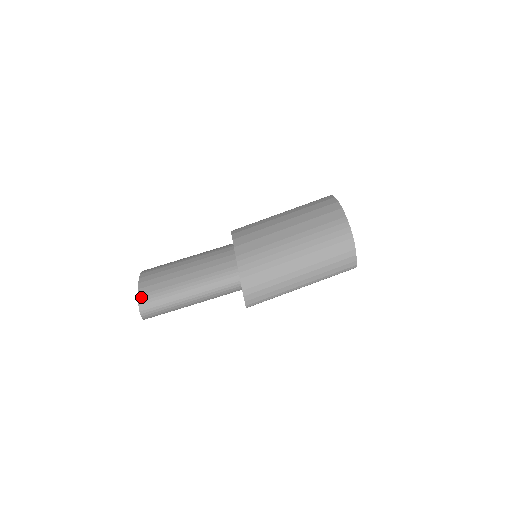
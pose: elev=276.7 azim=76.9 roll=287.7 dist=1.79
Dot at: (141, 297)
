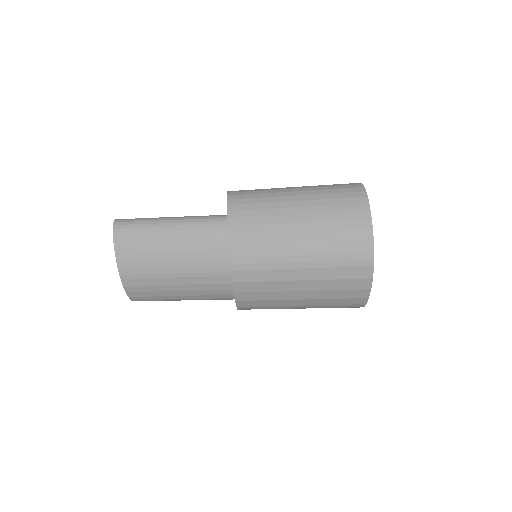
Dot at: occluded
